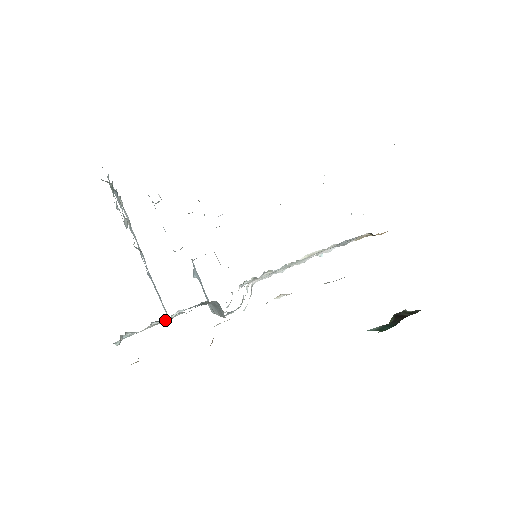
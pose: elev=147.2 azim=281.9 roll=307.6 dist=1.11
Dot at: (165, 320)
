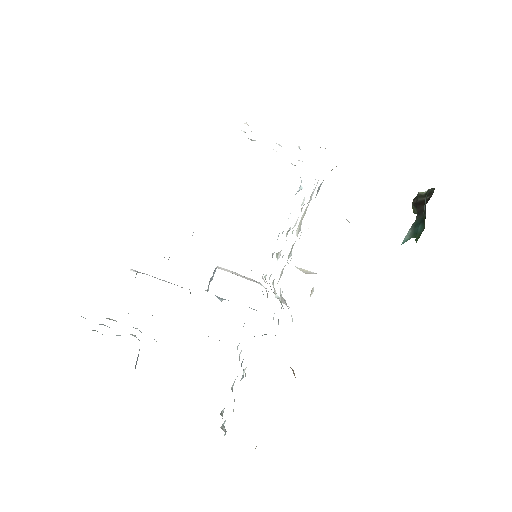
Dot at: occluded
